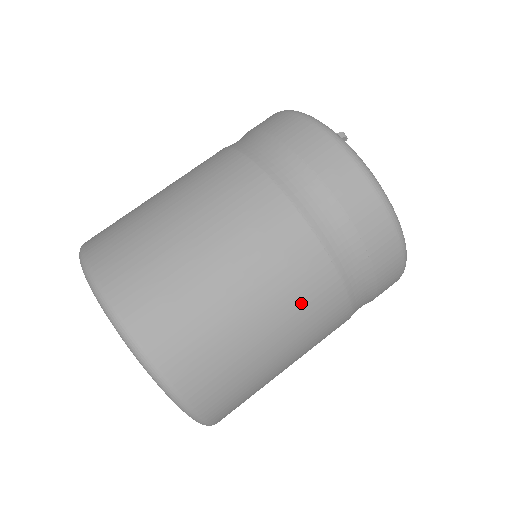
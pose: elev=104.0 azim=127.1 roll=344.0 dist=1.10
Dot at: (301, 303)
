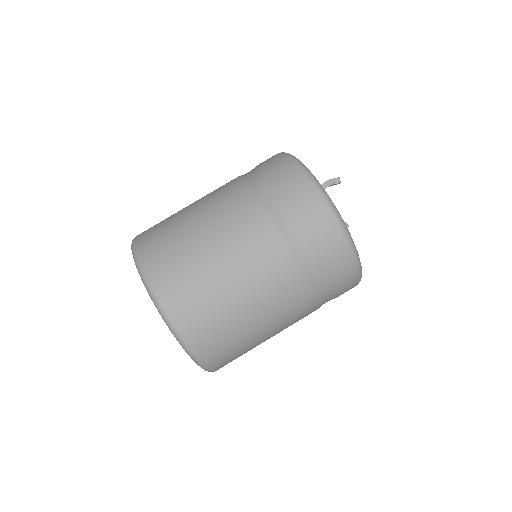
Dot at: (290, 318)
